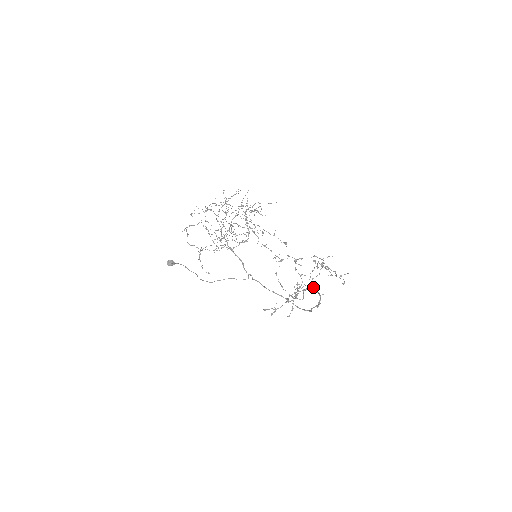
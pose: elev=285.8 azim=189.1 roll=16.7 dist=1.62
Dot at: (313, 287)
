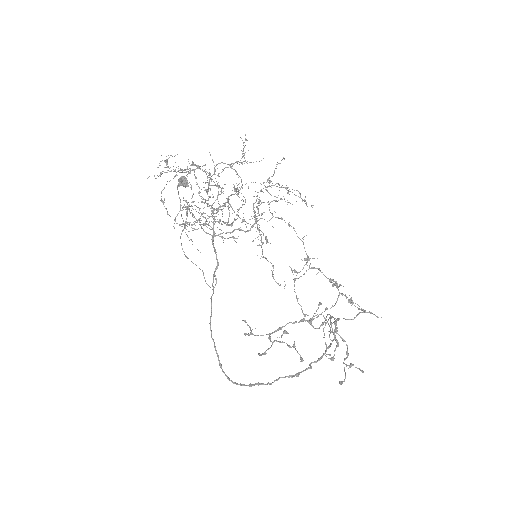
Dot at: (332, 329)
